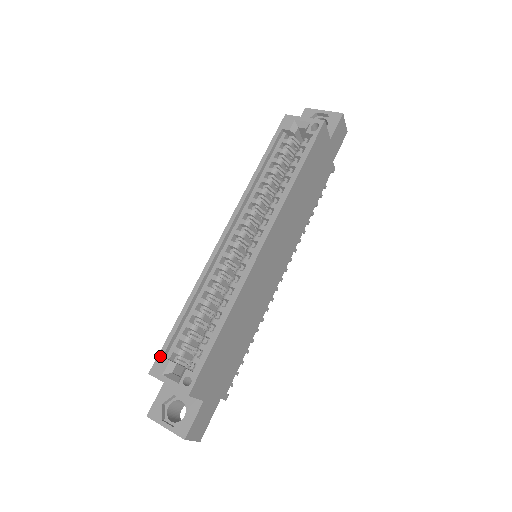
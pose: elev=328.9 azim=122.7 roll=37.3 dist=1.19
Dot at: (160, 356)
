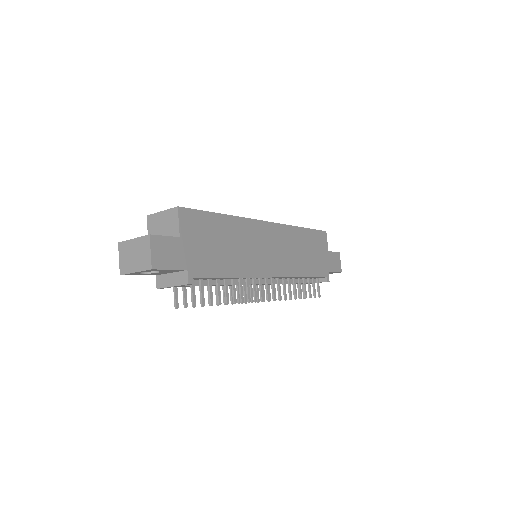
Dot at: occluded
